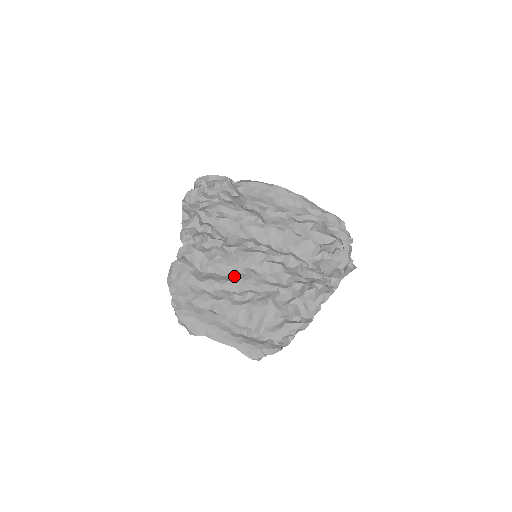
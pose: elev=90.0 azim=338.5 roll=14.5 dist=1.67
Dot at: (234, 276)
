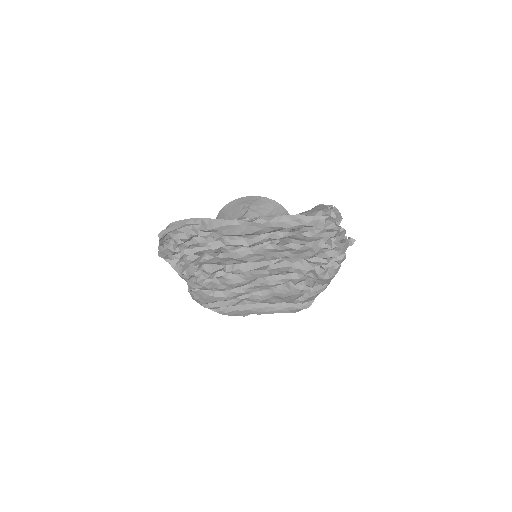
Dot at: (249, 283)
